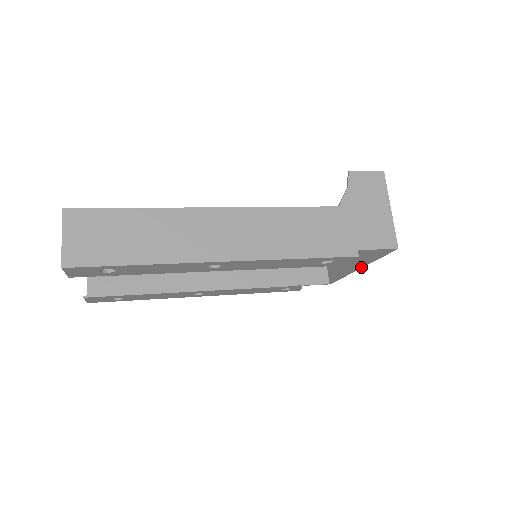
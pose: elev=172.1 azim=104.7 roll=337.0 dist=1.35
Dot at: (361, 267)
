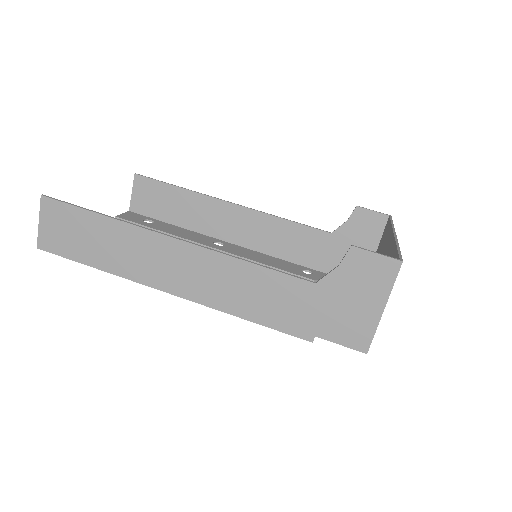
Dot at: occluded
